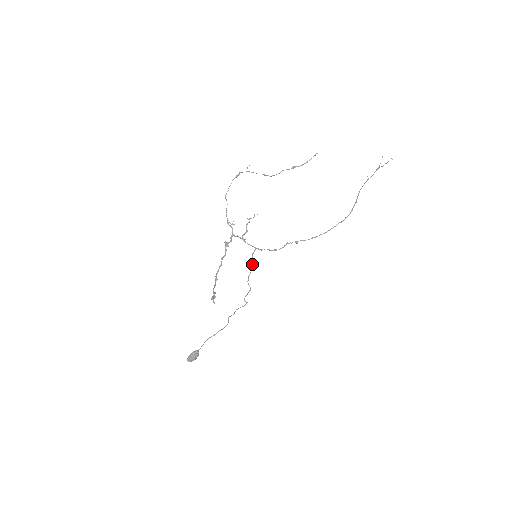
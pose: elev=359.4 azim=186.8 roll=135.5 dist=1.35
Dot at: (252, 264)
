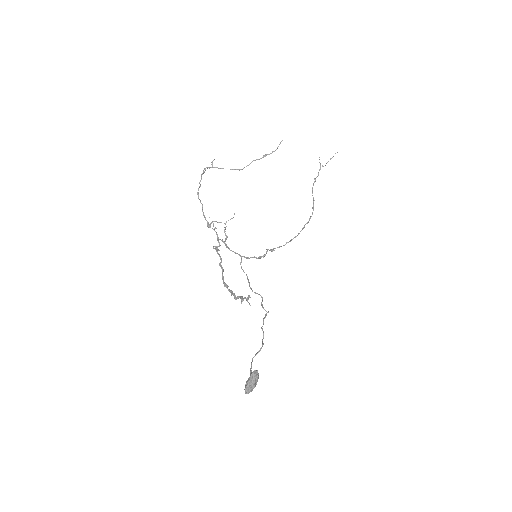
Dot at: occluded
